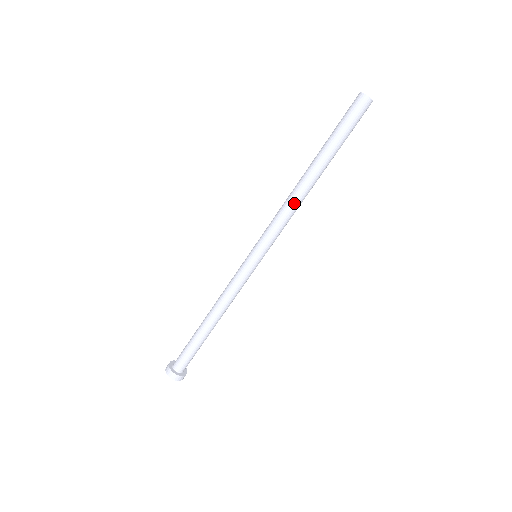
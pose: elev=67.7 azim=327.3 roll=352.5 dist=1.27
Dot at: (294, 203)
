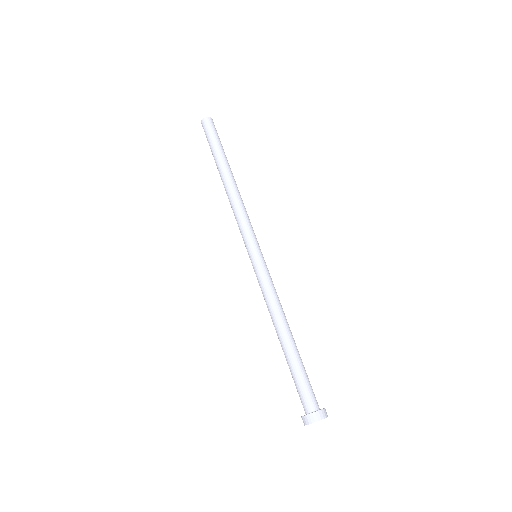
Dot at: (231, 201)
